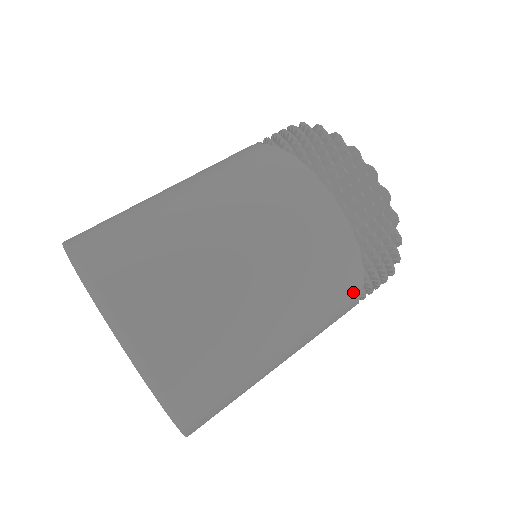
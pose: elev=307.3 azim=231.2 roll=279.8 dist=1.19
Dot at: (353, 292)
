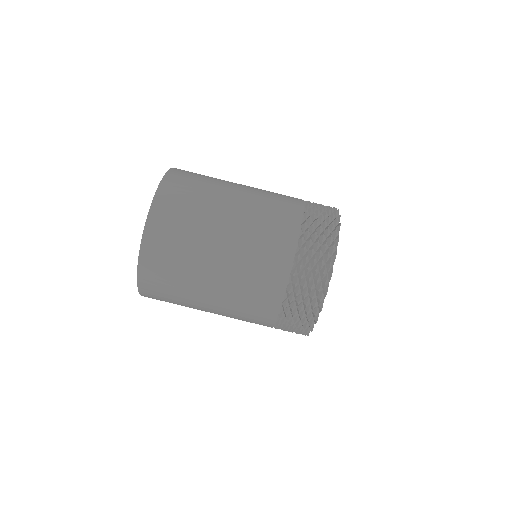
Dot at: (264, 324)
